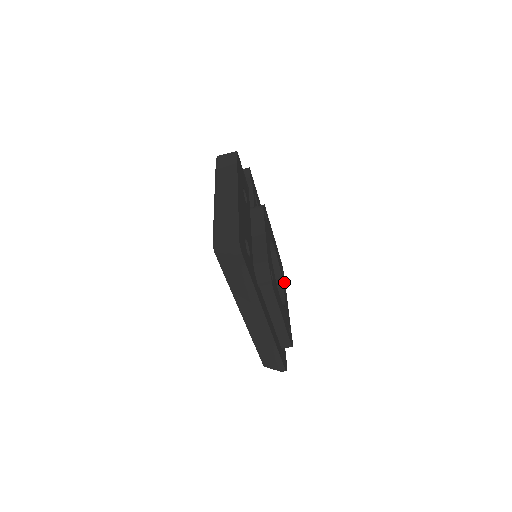
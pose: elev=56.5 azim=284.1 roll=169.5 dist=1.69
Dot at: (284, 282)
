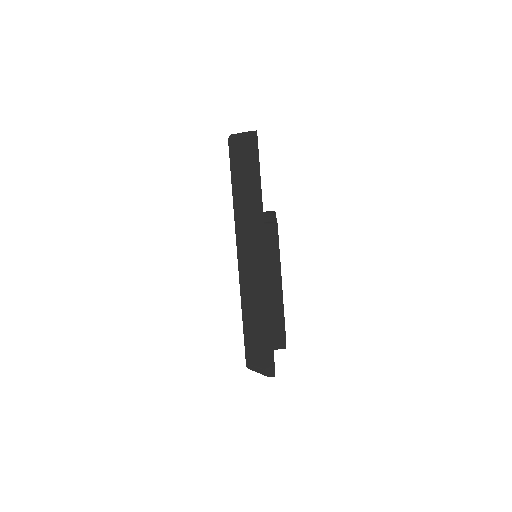
Dot at: occluded
